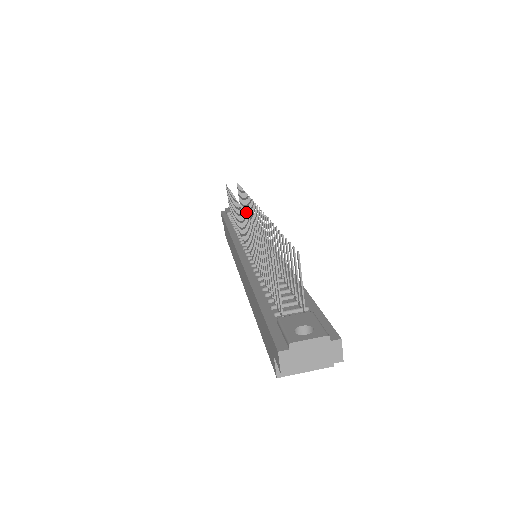
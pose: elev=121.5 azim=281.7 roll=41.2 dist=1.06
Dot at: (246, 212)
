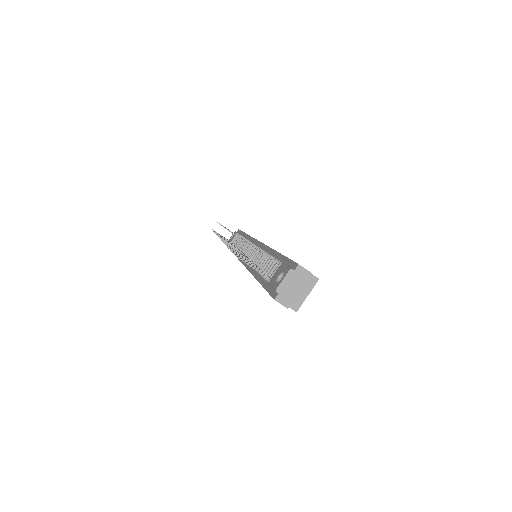
Dot at: occluded
